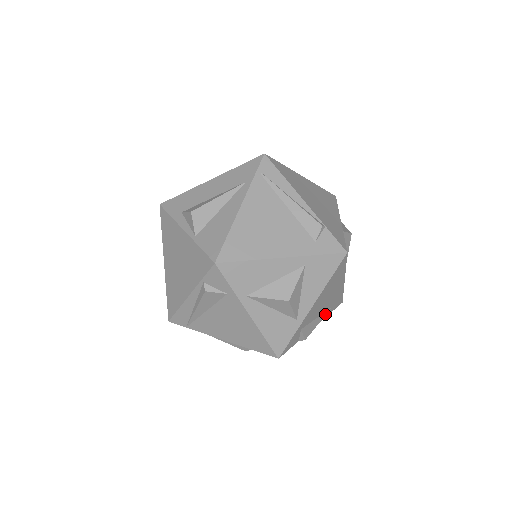
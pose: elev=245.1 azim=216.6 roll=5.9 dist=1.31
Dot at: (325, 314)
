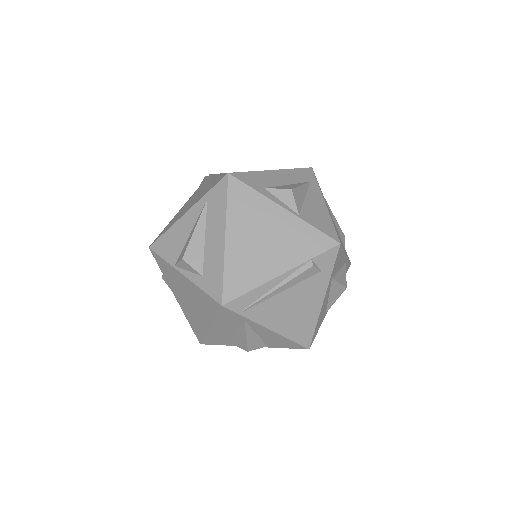
Dot at: (328, 207)
